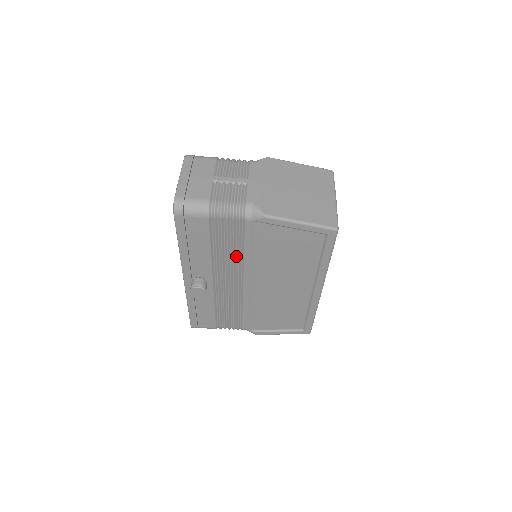
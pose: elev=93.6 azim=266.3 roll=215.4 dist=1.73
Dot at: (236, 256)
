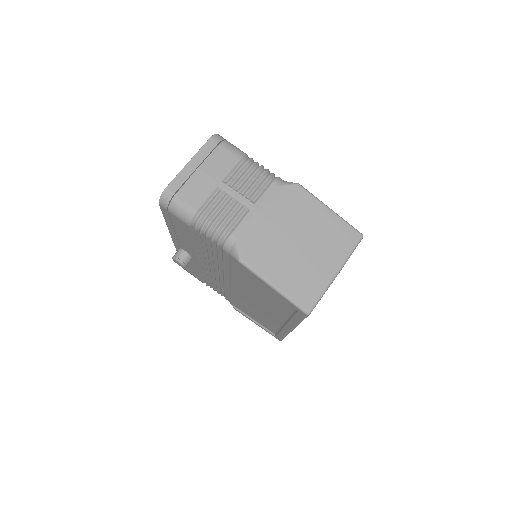
Dot at: occluded
